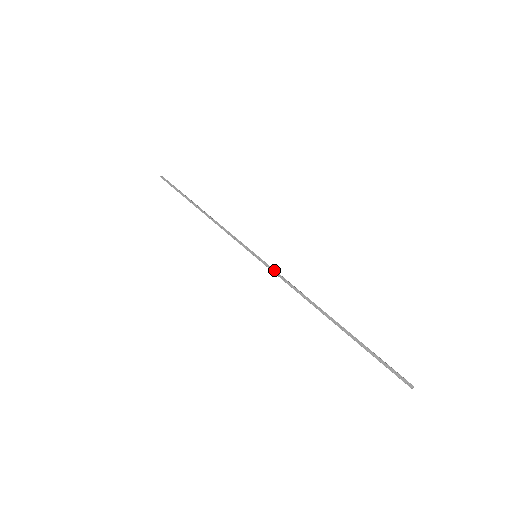
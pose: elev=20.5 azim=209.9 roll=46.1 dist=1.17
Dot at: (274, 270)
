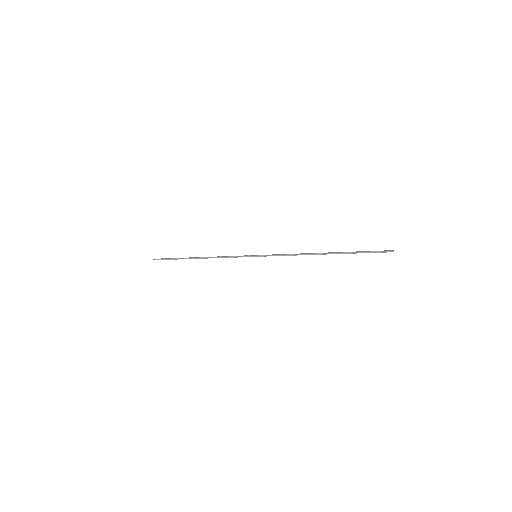
Dot at: (274, 254)
